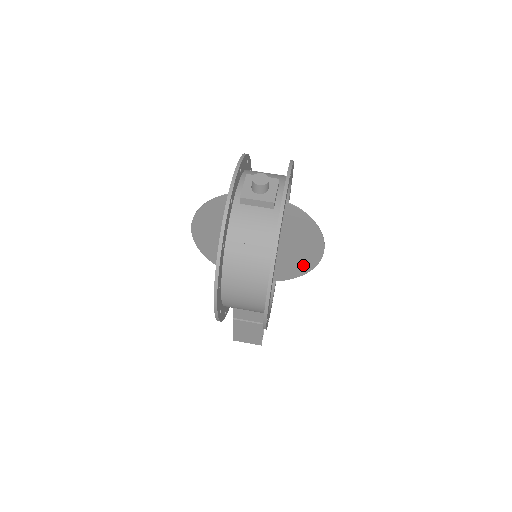
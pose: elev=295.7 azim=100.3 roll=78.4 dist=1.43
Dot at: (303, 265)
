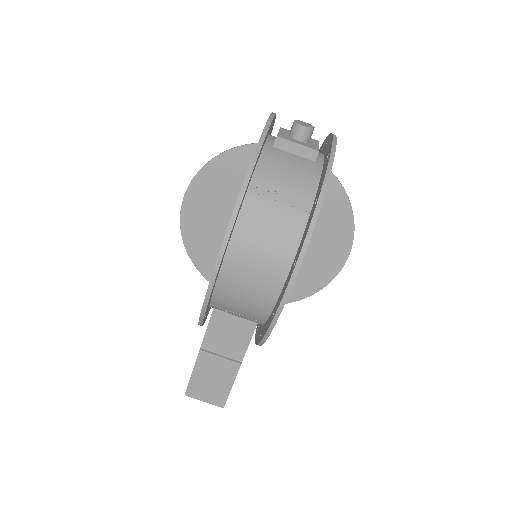
Dot at: (314, 279)
